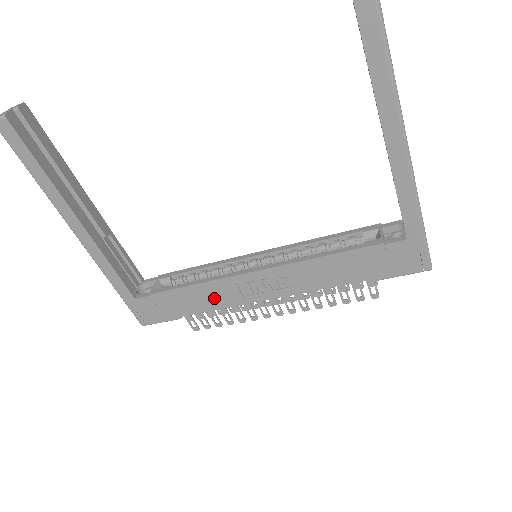
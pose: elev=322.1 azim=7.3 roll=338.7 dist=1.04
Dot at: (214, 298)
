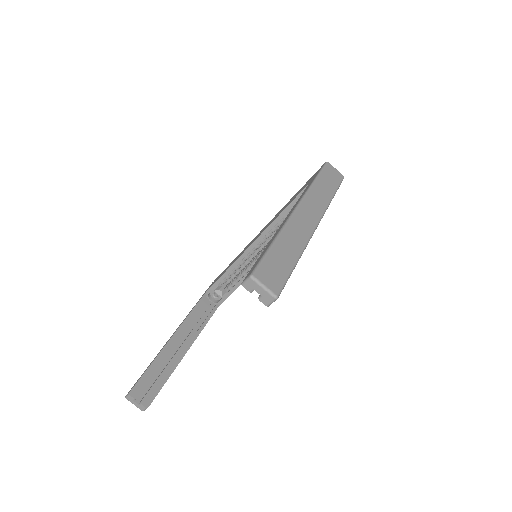
Dot at: occluded
